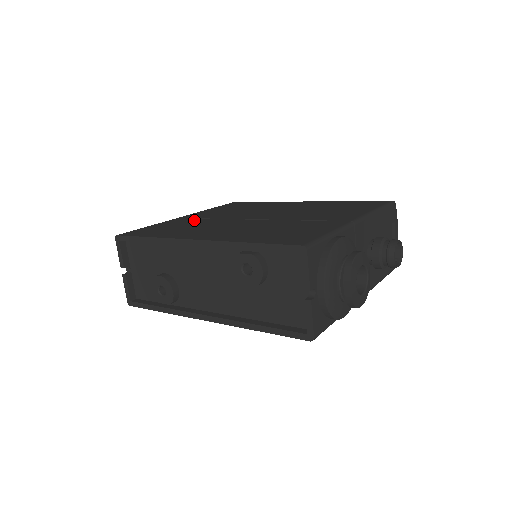
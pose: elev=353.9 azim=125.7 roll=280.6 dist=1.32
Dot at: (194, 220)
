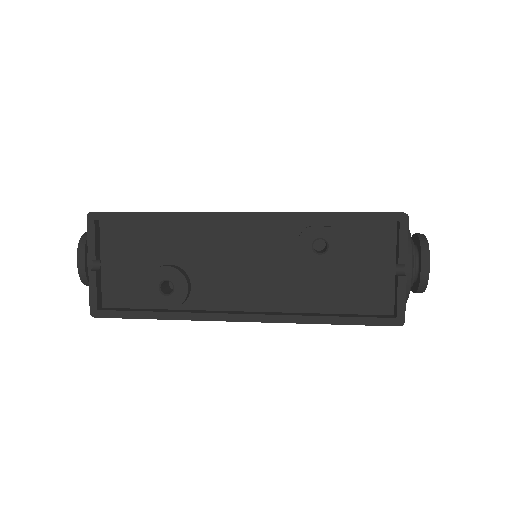
Dot at: occluded
